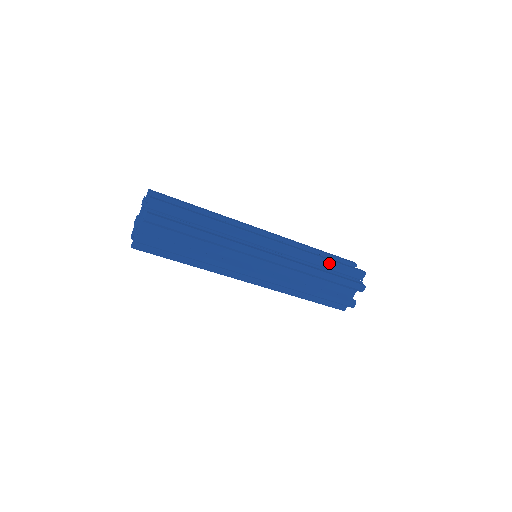
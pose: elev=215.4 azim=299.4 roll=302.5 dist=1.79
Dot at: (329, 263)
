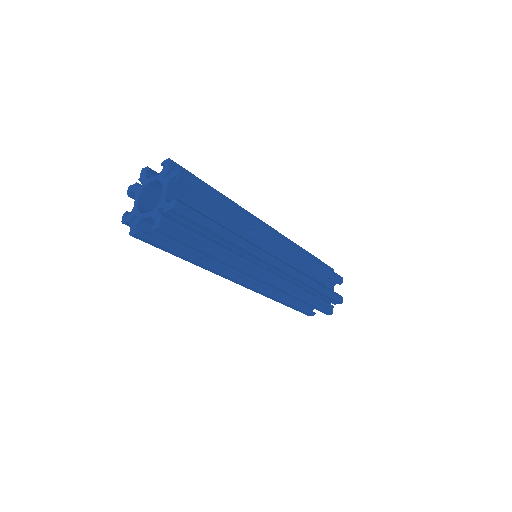
Dot at: (318, 291)
